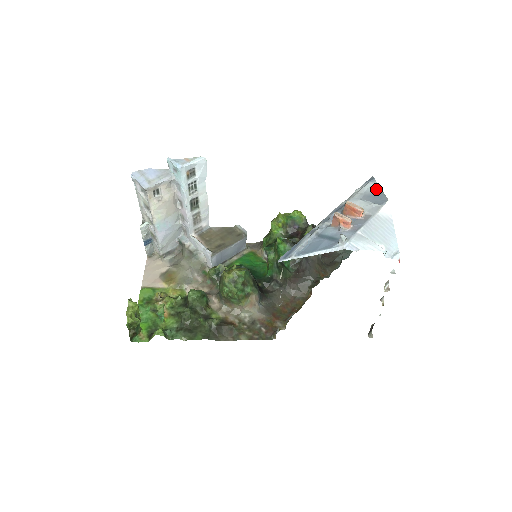
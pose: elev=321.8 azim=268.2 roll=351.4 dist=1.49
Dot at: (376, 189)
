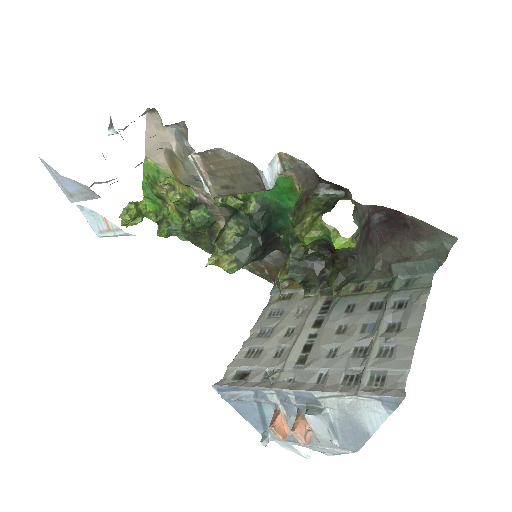
Dot at: (370, 425)
